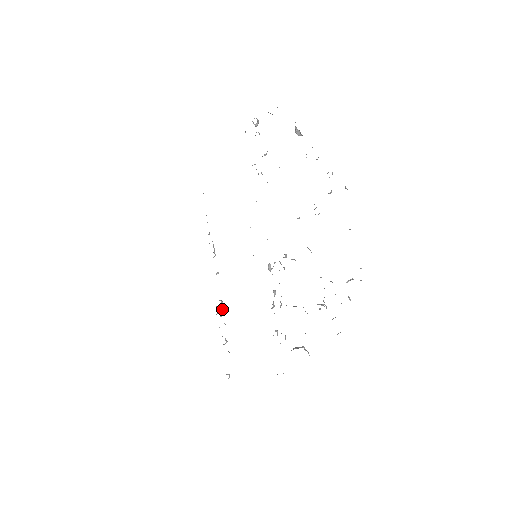
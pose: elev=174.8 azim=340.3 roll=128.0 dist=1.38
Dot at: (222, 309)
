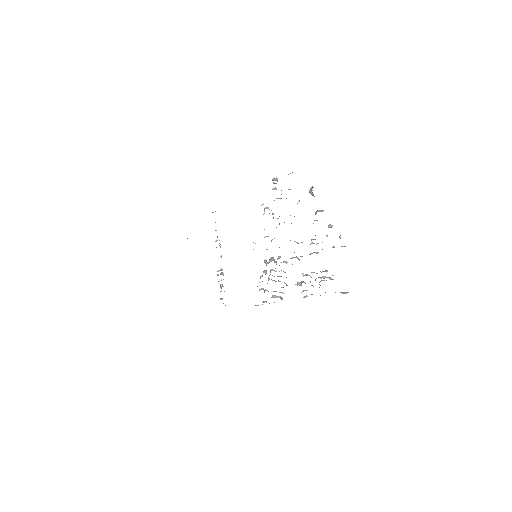
Dot at: (222, 273)
